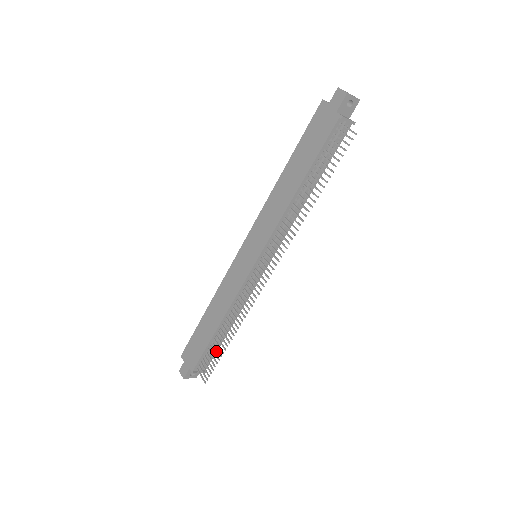
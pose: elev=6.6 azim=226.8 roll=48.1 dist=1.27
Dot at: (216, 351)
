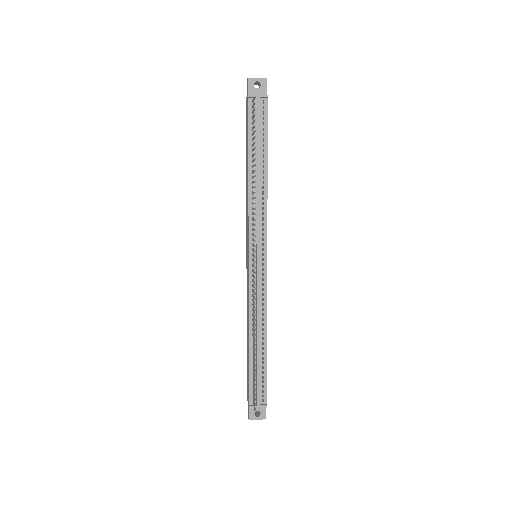
Dot at: (266, 377)
